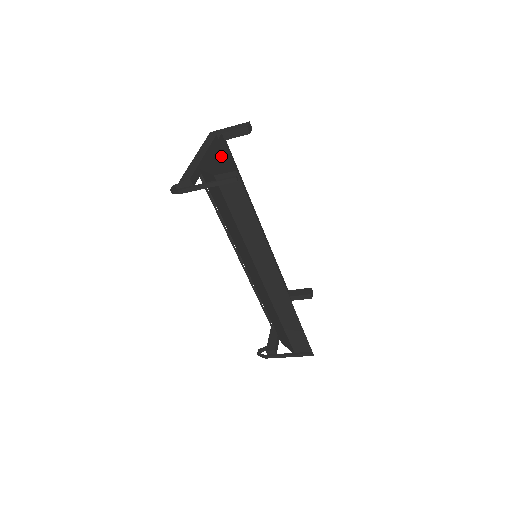
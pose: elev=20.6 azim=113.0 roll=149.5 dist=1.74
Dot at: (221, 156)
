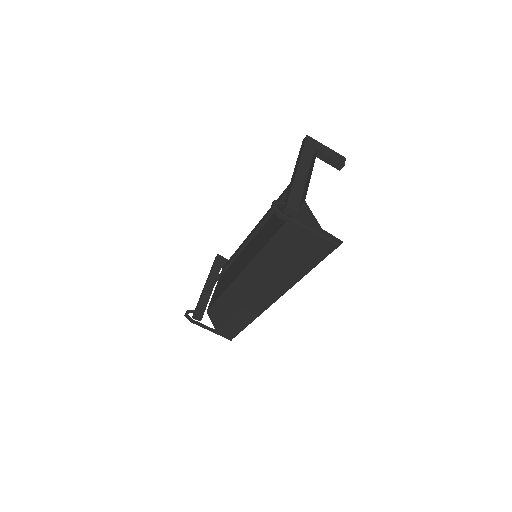
Dot at: occluded
